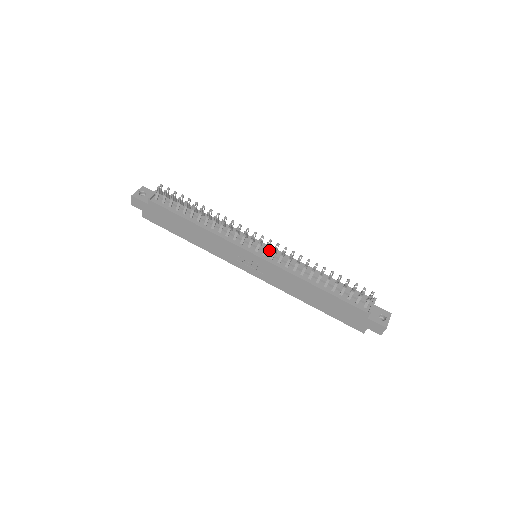
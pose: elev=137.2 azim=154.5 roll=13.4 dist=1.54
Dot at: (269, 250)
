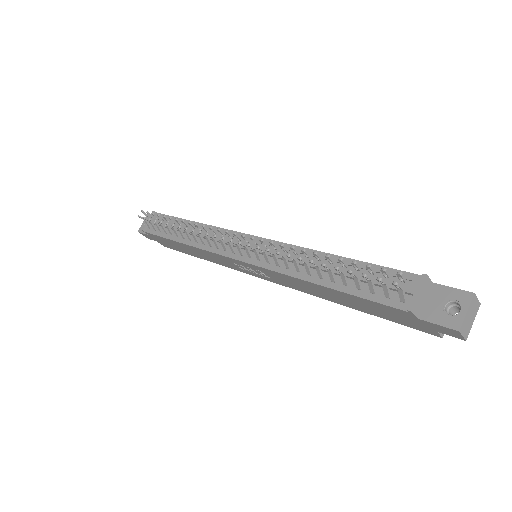
Dot at: (259, 245)
